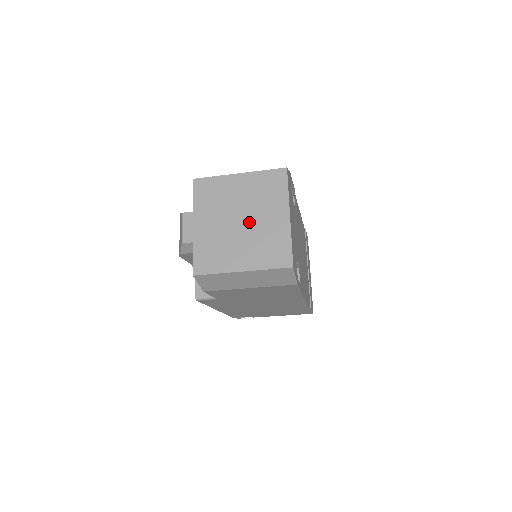
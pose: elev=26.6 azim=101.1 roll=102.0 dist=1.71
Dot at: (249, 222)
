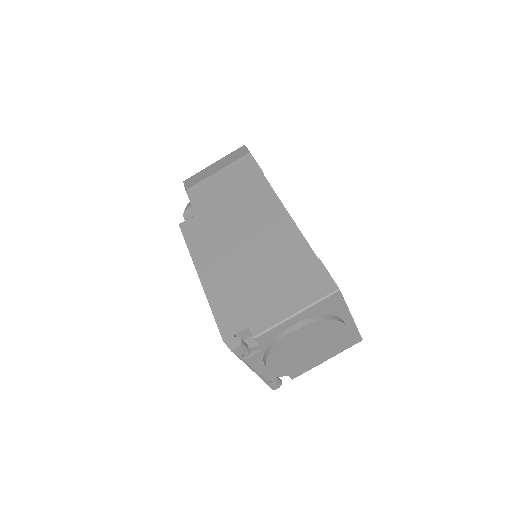
Dot at: occluded
